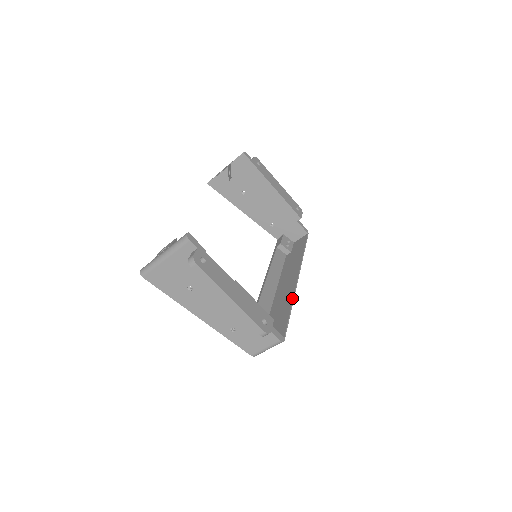
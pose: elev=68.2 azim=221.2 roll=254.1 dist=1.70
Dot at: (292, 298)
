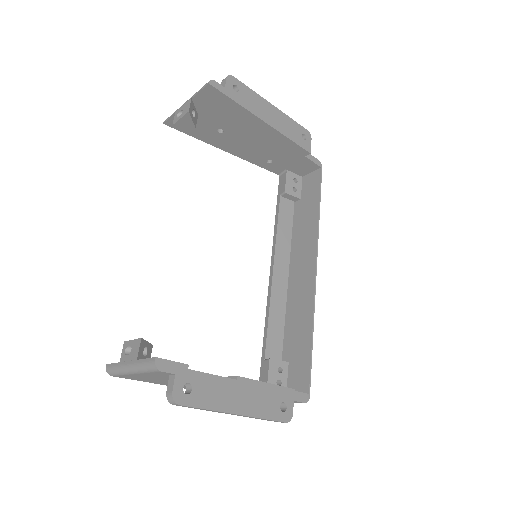
Dot at: (312, 314)
